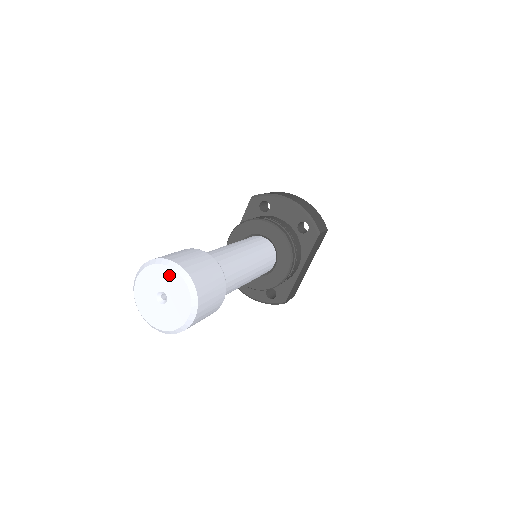
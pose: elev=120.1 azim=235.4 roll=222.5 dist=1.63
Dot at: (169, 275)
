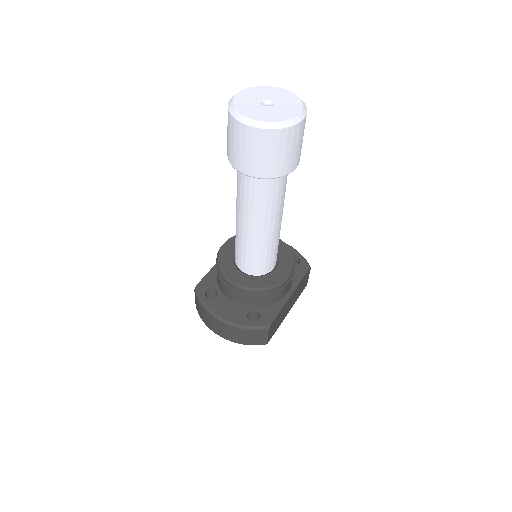
Dot at: (280, 92)
